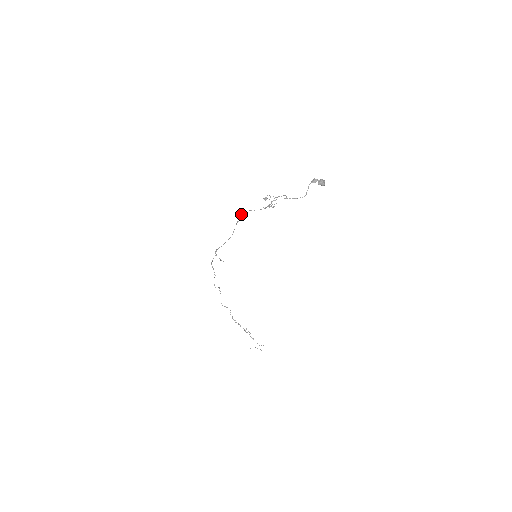
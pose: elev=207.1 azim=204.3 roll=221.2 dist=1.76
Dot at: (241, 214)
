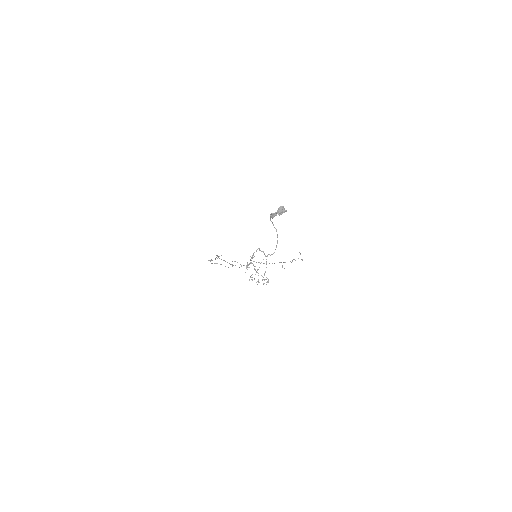
Dot at: occluded
